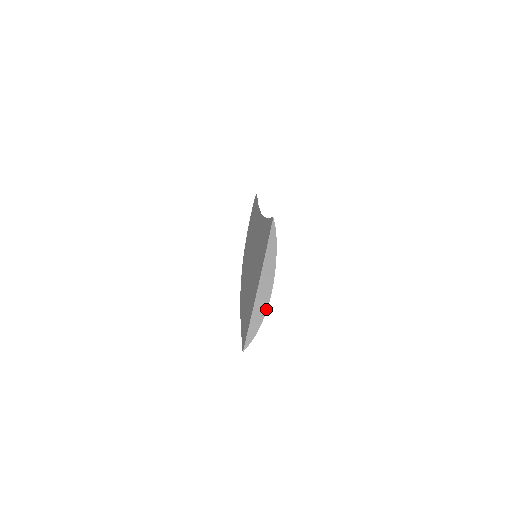
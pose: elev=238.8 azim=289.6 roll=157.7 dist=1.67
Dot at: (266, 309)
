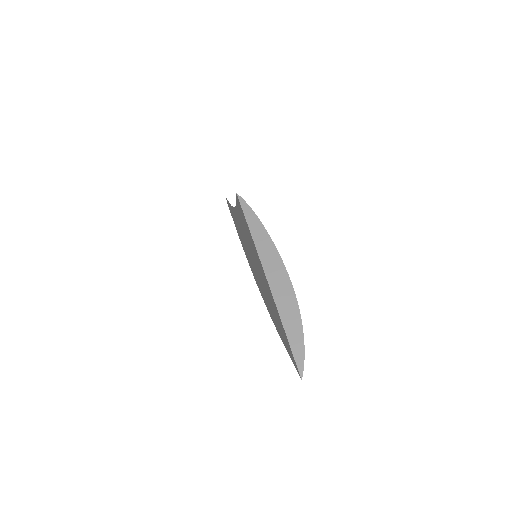
Dot at: (296, 305)
